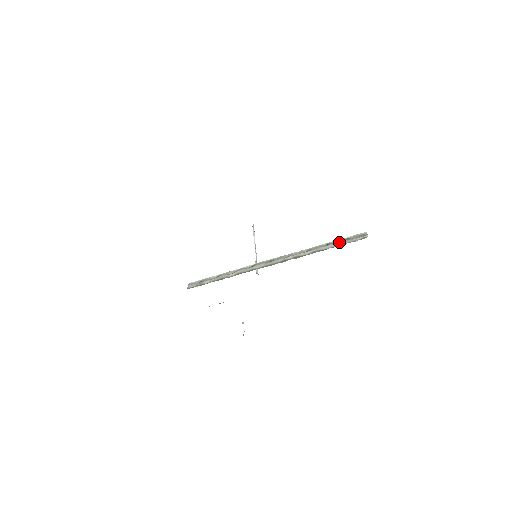
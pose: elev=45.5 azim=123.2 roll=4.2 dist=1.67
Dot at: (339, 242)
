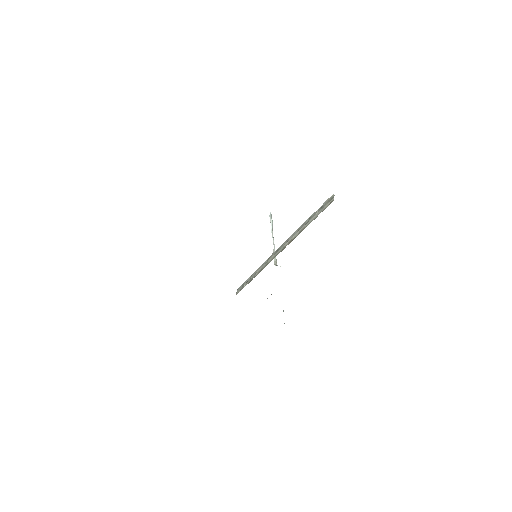
Dot at: (316, 214)
